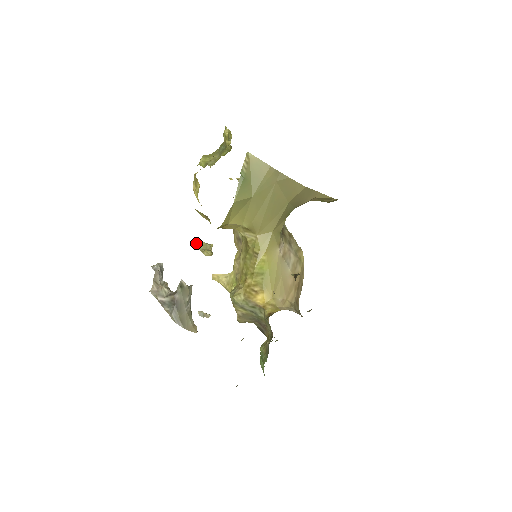
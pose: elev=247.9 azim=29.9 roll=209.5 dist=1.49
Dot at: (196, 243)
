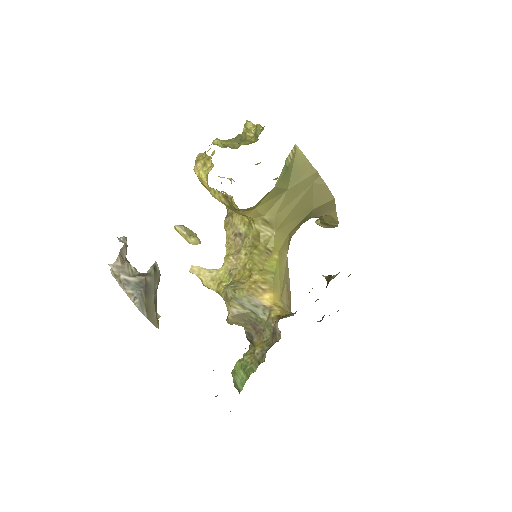
Dot at: (182, 226)
